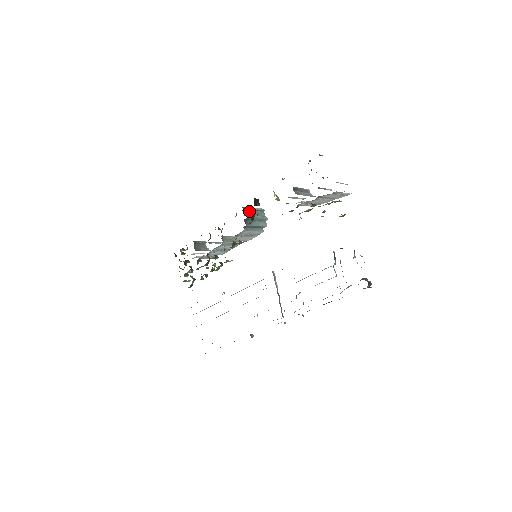
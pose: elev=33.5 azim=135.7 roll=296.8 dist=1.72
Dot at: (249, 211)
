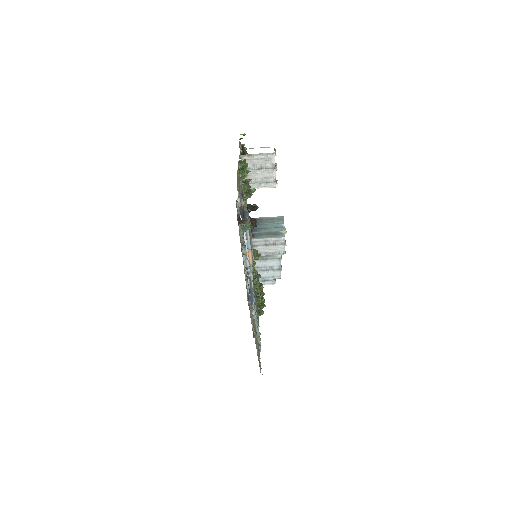
Dot at: (261, 221)
